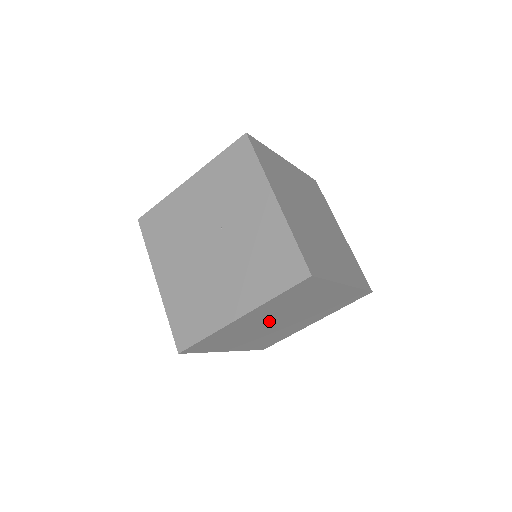
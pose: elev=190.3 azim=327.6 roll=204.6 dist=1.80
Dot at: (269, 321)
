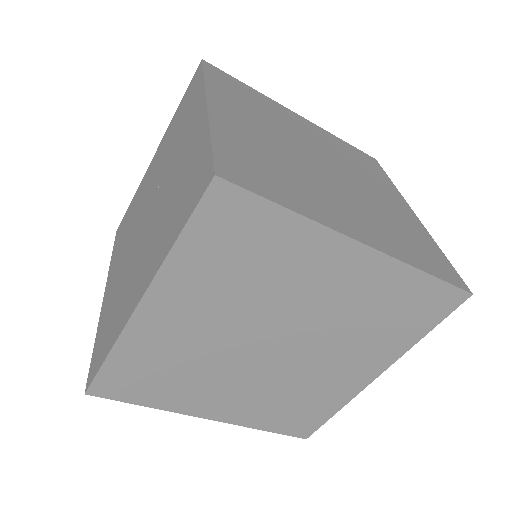
Dot at: (237, 339)
